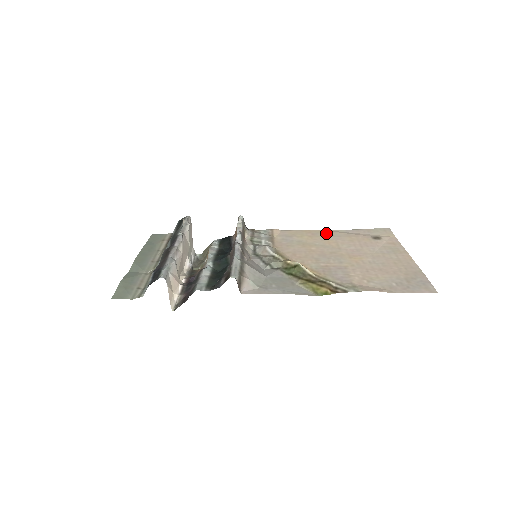
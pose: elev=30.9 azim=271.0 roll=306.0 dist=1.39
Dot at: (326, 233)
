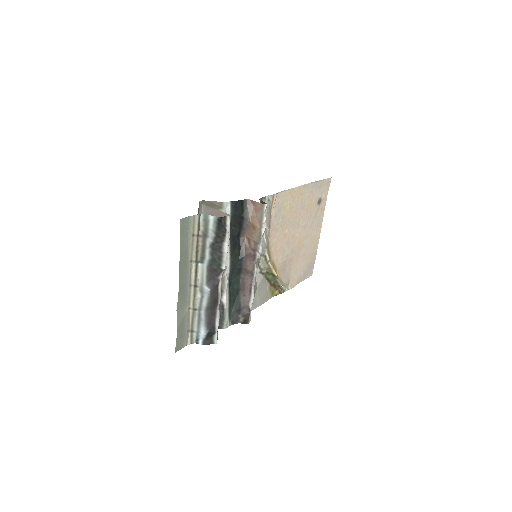
Dot at: (300, 196)
